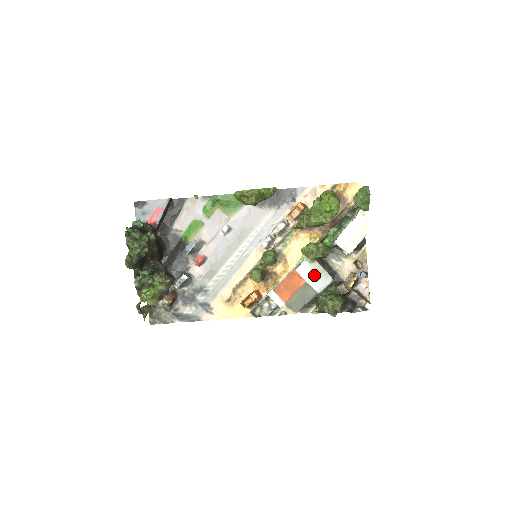
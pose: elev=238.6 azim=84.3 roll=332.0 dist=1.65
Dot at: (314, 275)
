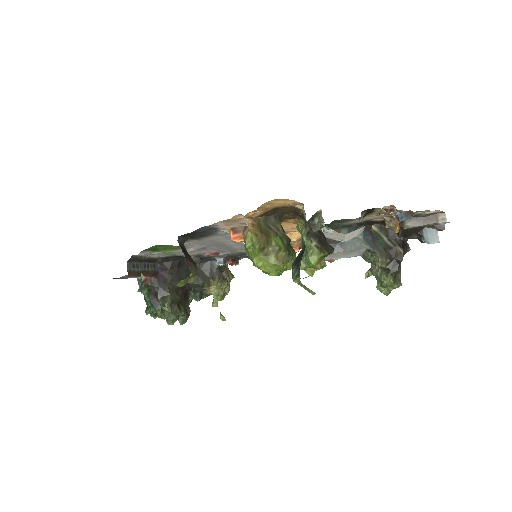
Dot at: (337, 256)
